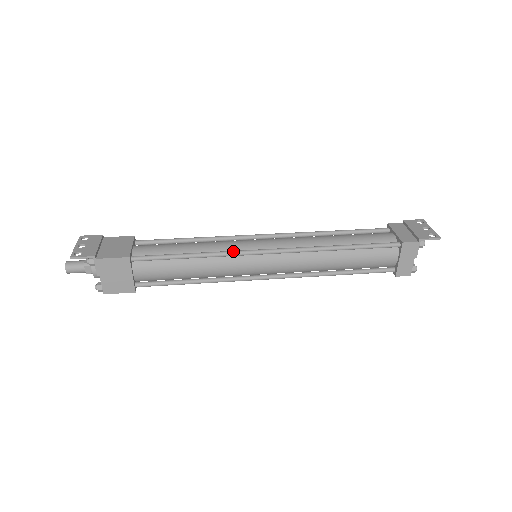
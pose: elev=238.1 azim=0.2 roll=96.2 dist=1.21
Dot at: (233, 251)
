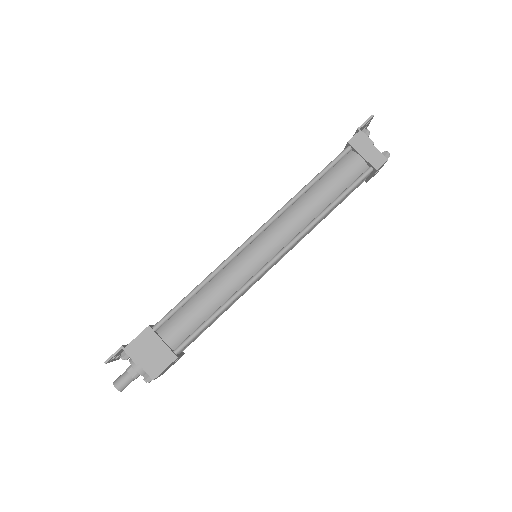
Dot at: occluded
